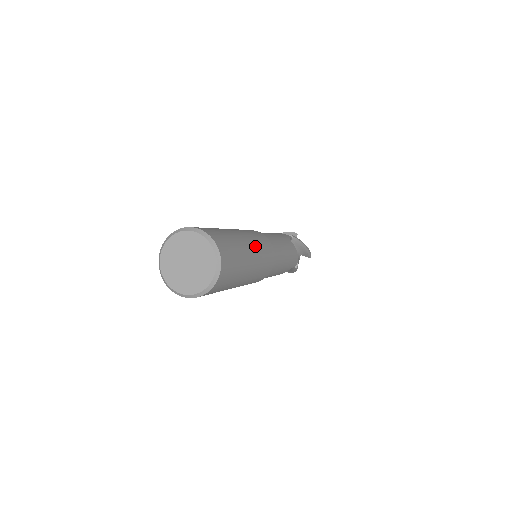
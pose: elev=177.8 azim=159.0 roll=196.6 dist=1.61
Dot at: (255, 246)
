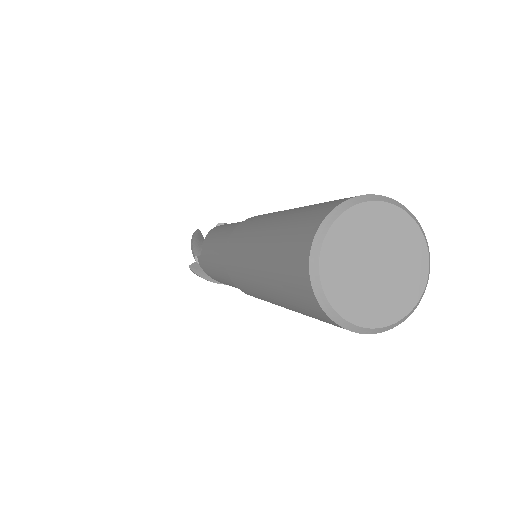
Dot at: occluded
